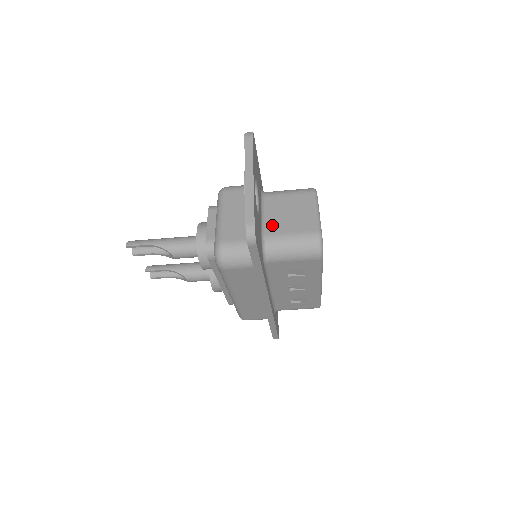
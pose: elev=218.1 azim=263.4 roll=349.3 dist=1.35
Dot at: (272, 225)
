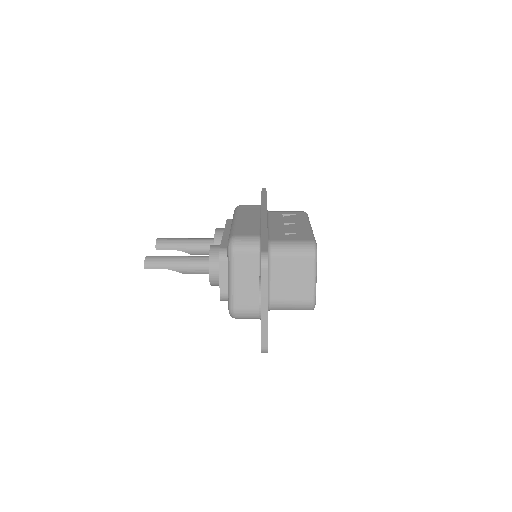
Dot at: (276, 291)
